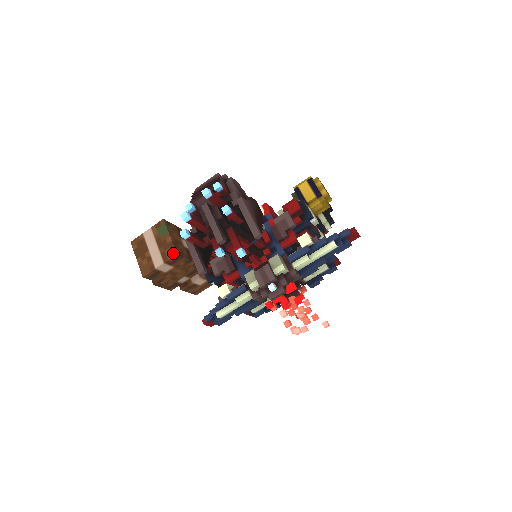
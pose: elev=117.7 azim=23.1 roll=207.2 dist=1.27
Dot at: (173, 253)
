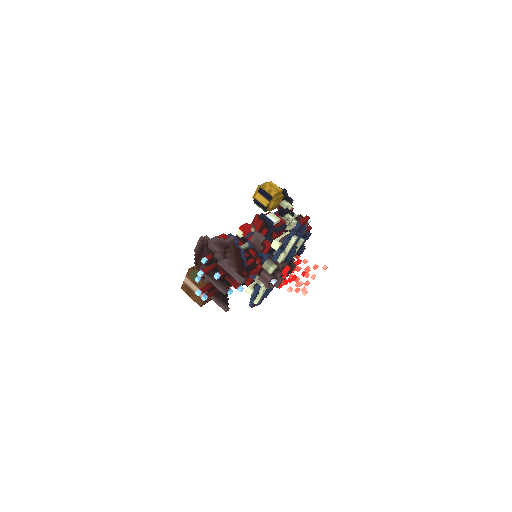
Dot at: occluded
